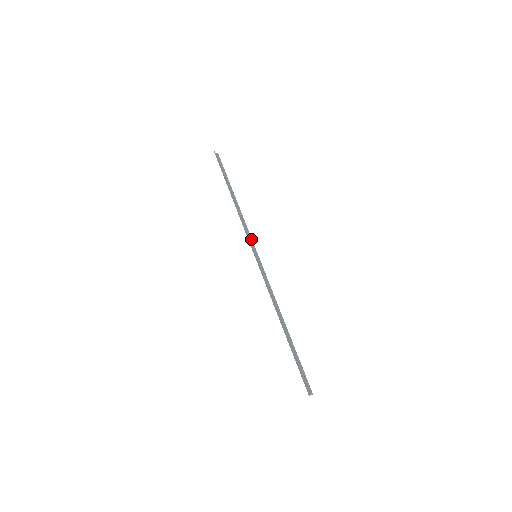
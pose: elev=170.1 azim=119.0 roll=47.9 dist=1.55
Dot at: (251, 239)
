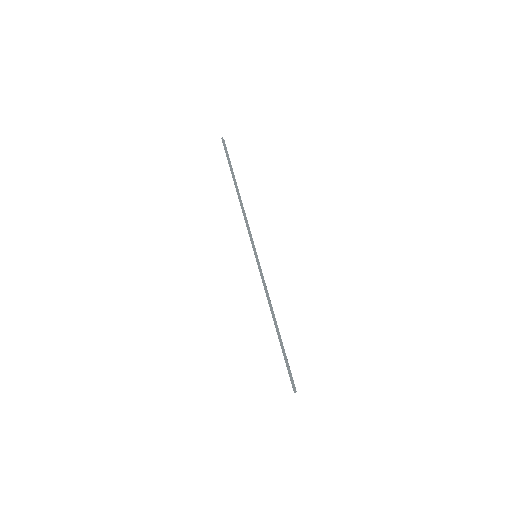
Dot at: (252, 238)
